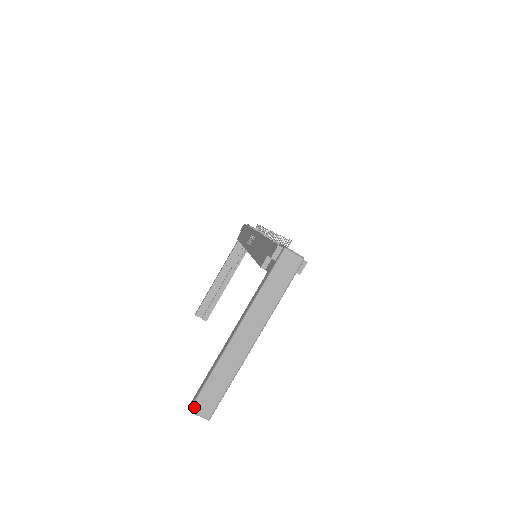
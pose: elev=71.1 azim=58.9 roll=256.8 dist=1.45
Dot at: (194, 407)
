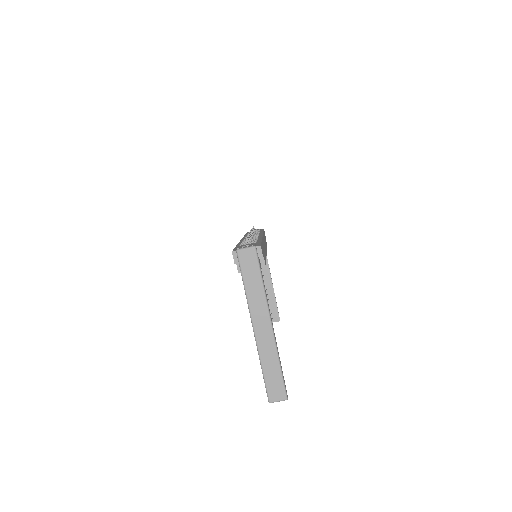
Dot at: (270, 398)
